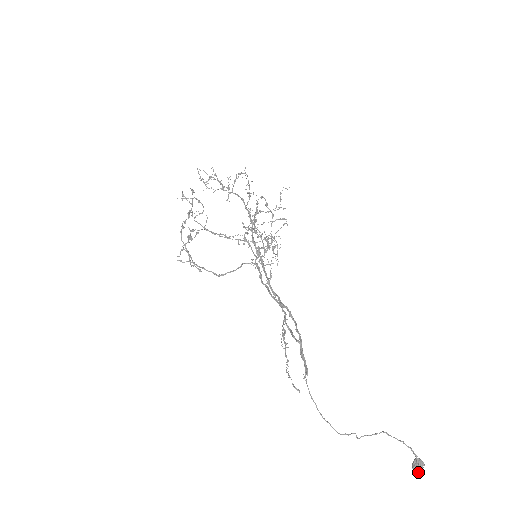
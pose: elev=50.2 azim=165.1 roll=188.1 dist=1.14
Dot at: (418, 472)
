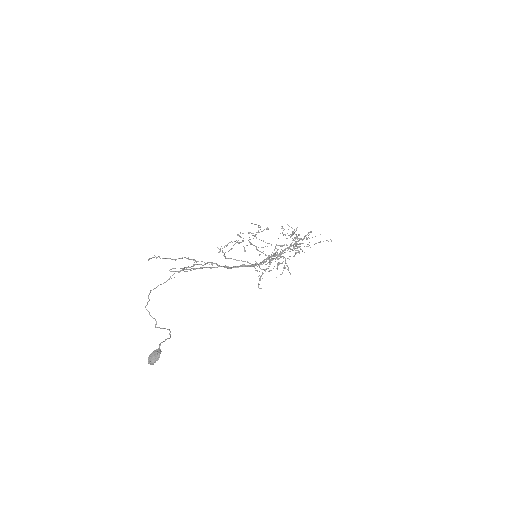
Dot at: (149, 357)
